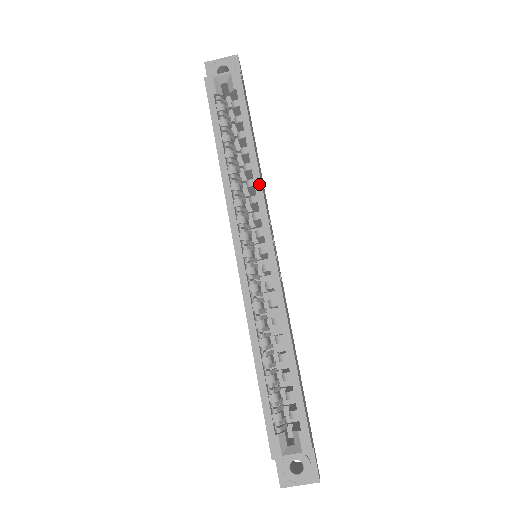
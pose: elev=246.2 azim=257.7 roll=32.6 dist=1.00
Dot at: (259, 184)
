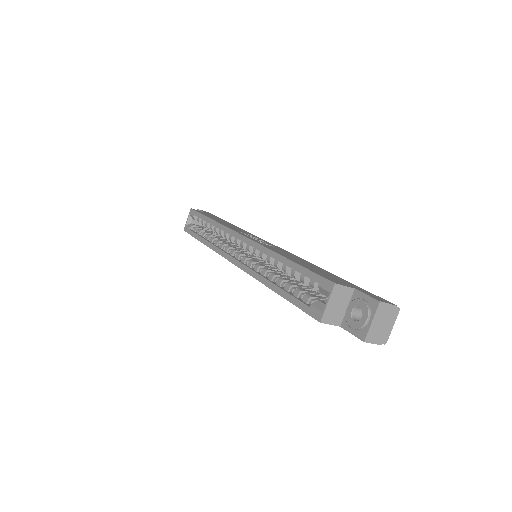
Dot at: (221, 226)
